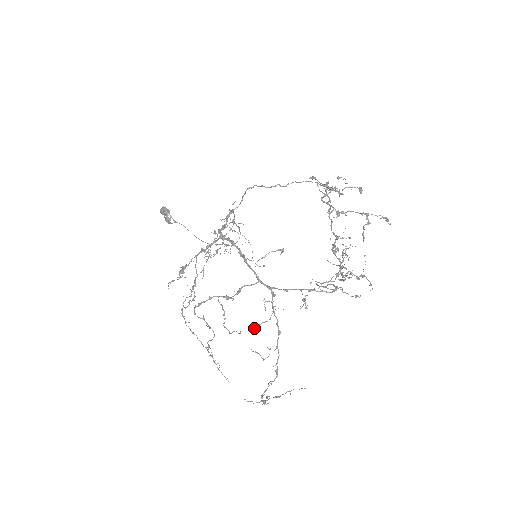
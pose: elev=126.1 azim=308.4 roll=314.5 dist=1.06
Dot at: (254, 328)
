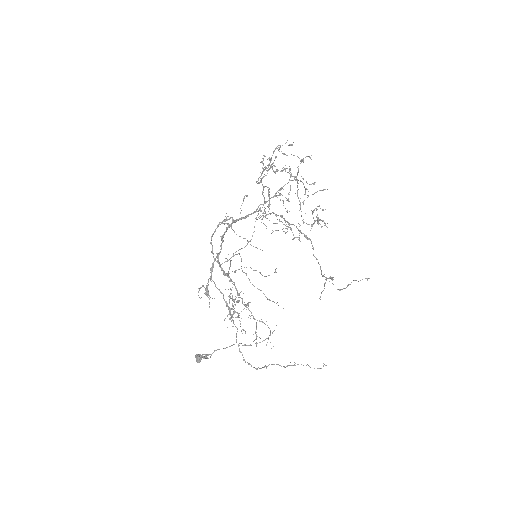
Dot at: (257, 219)
